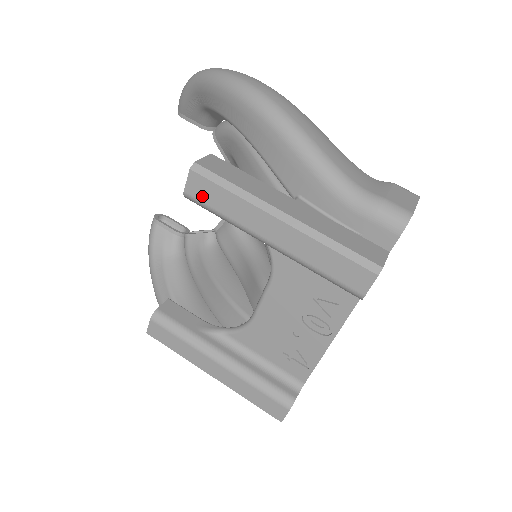
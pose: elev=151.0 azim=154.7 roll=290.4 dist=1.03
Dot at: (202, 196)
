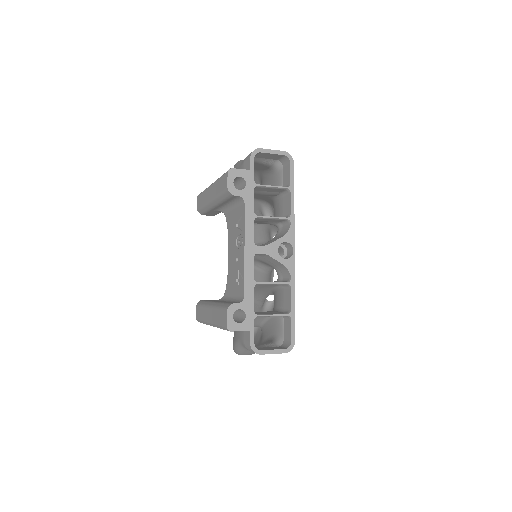
Dot at: (200, 204)
